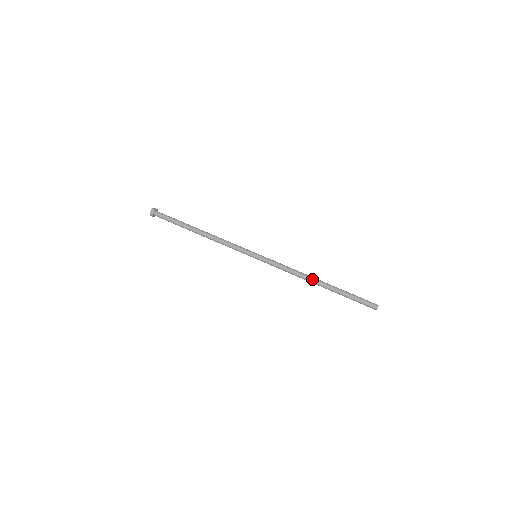
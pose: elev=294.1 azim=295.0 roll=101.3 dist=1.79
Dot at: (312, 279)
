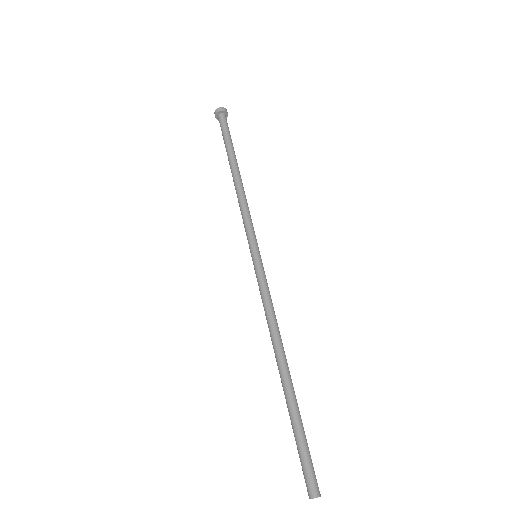
Dot at: (284, 353)
